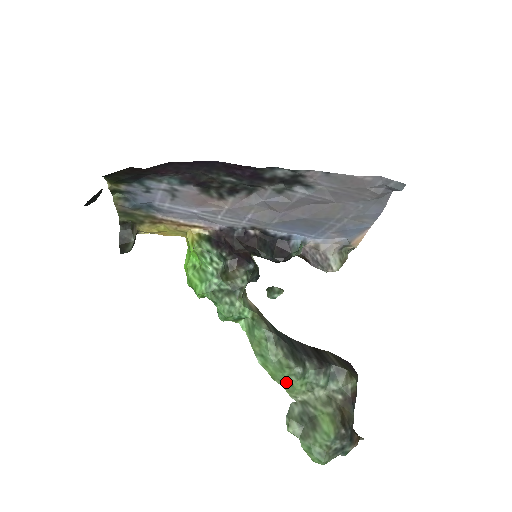
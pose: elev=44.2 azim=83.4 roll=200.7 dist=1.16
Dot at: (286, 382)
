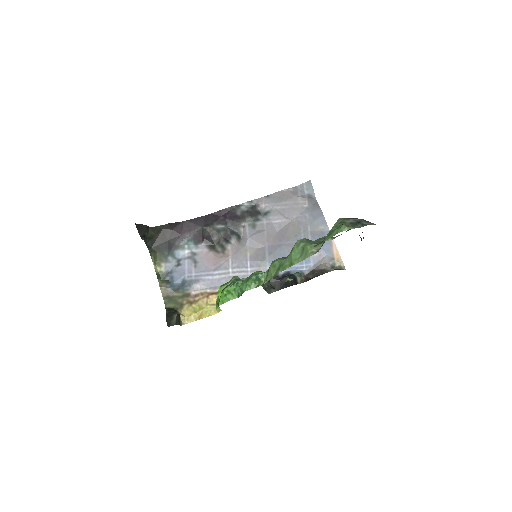
Dot at: (300, 254)
